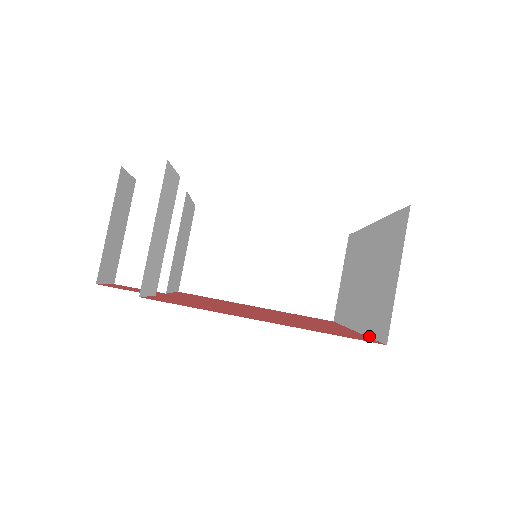
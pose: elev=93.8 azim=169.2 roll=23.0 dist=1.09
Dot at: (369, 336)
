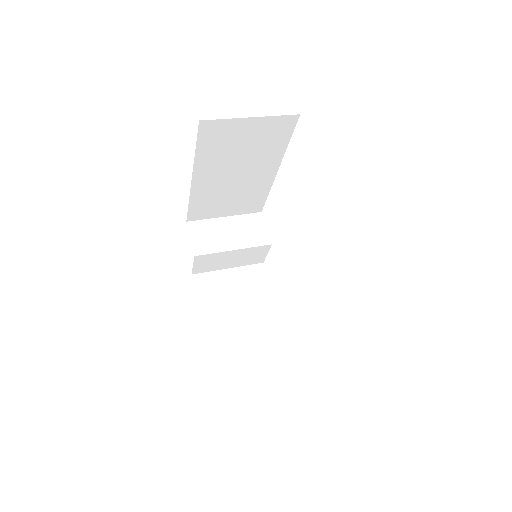
Dot at: occluded
